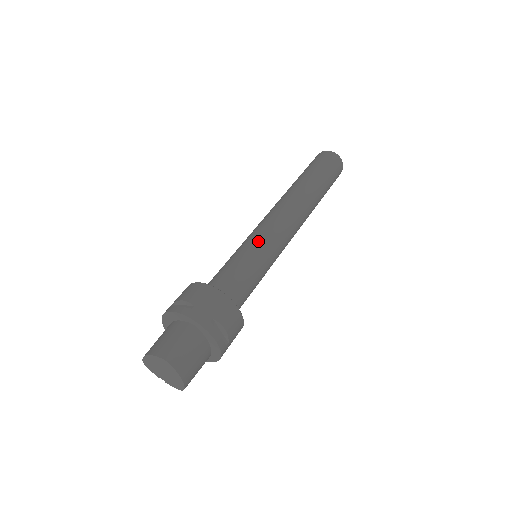
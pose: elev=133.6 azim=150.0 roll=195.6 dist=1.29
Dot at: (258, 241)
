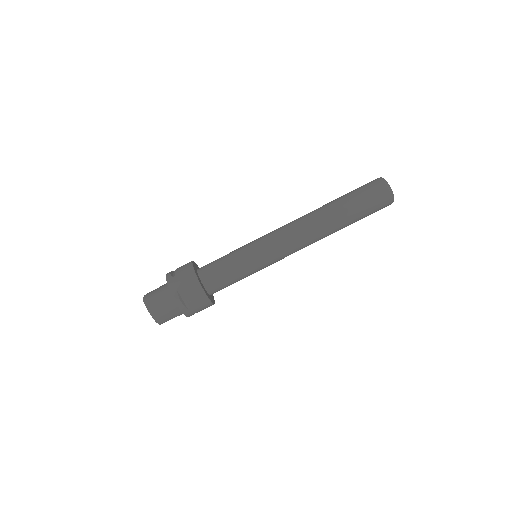
Dot at: (253, 245)
